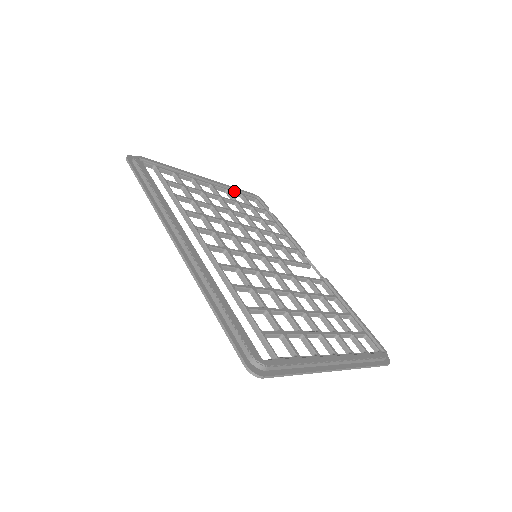
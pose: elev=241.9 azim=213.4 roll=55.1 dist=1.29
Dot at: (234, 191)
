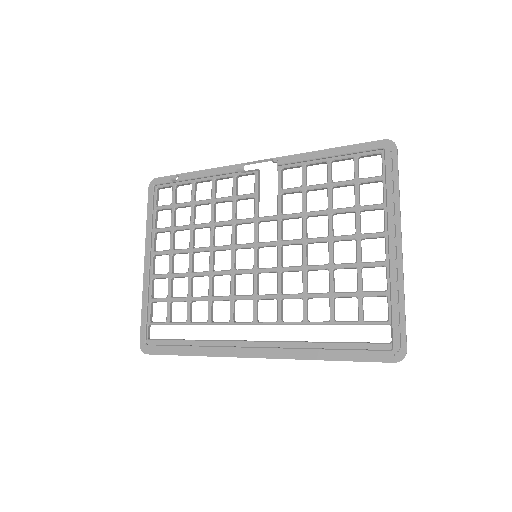
Dot at: (153, 222)
